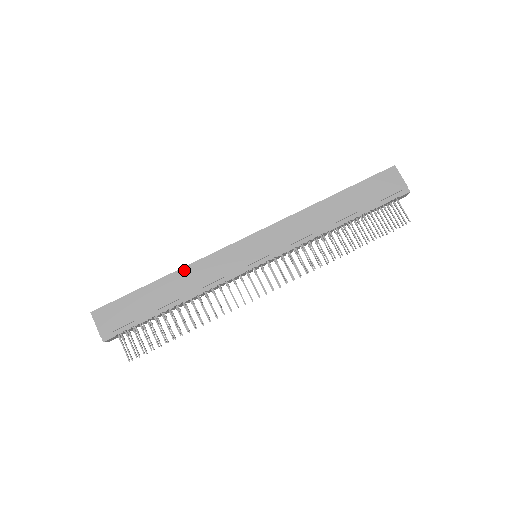
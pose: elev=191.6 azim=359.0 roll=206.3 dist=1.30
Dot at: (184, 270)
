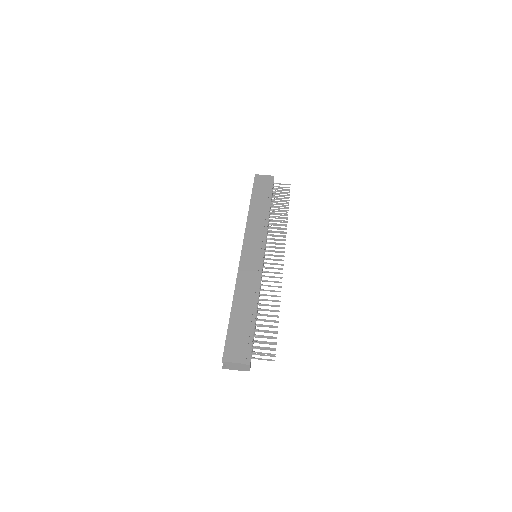
Dot at: (236, 291)
